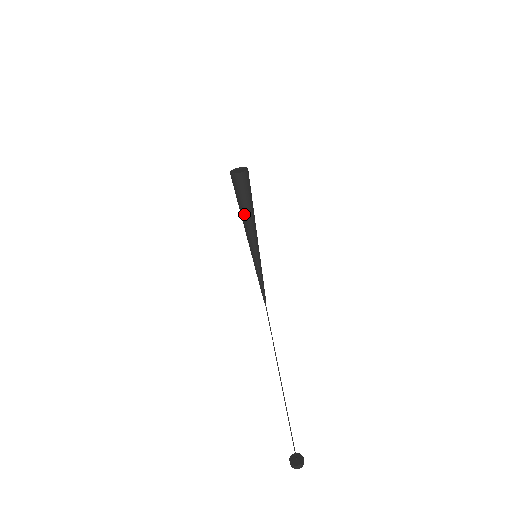
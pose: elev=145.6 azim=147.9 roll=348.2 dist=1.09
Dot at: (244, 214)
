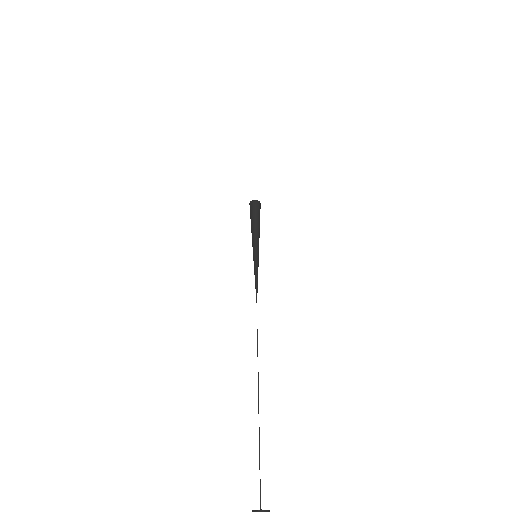
Dot at: (251, 226)
